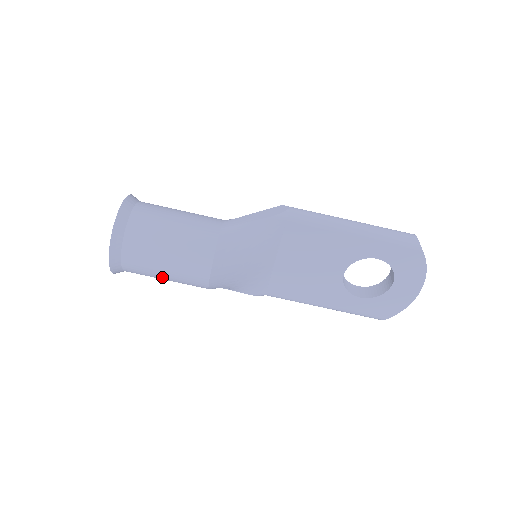
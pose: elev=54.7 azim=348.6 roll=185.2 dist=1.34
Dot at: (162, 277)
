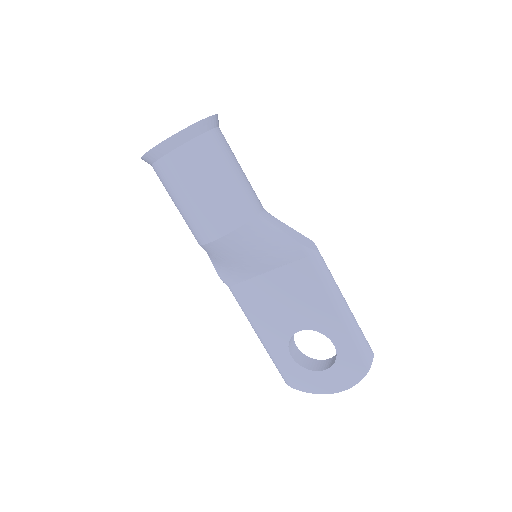
Dot at: (177, 201)
